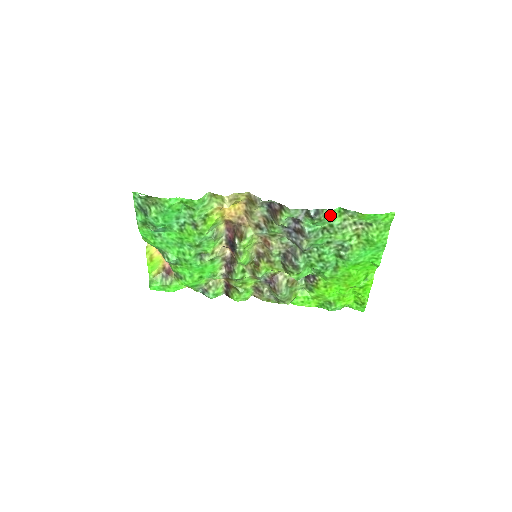
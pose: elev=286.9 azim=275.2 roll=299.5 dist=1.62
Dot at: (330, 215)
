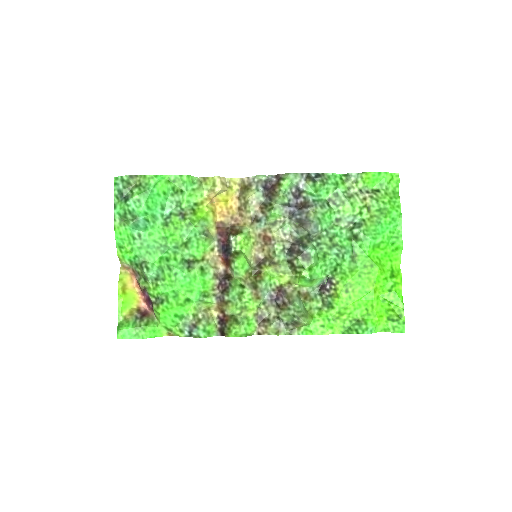
Dot at: (332, 180)
